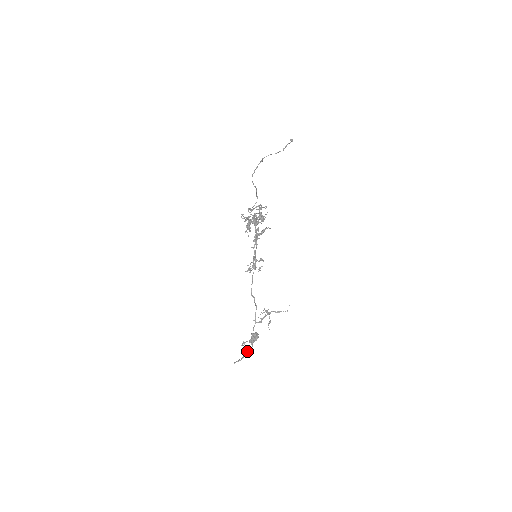
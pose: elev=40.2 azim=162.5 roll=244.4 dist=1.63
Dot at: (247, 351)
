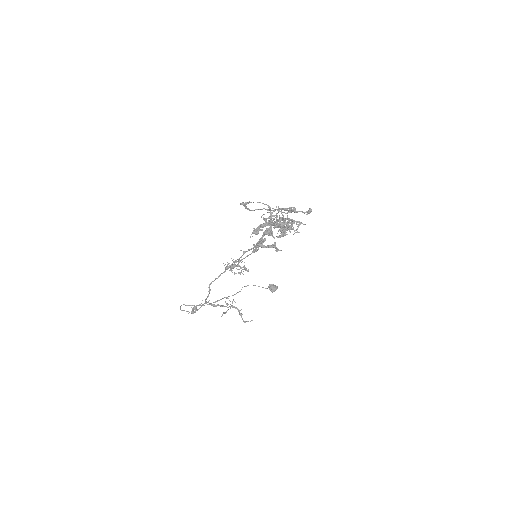
Dot at: occluded
